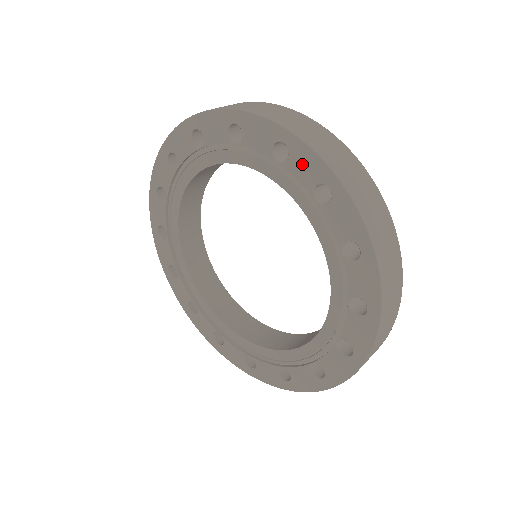
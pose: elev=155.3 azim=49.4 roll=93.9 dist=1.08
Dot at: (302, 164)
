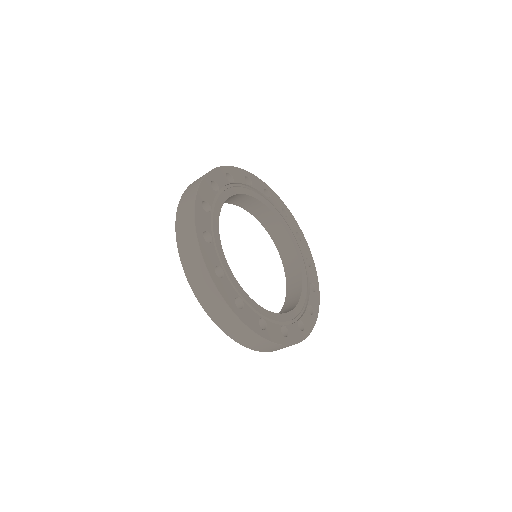
Dot at: occluded
